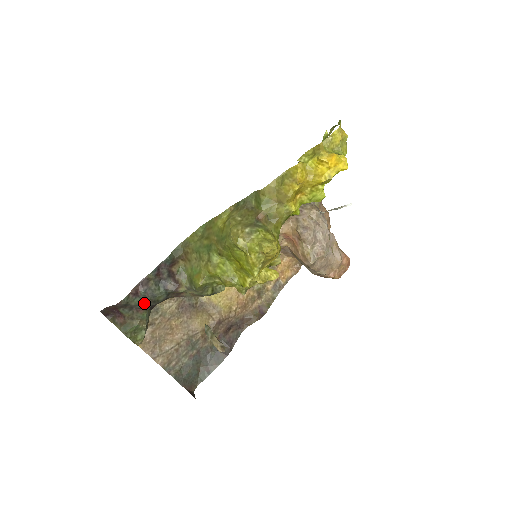
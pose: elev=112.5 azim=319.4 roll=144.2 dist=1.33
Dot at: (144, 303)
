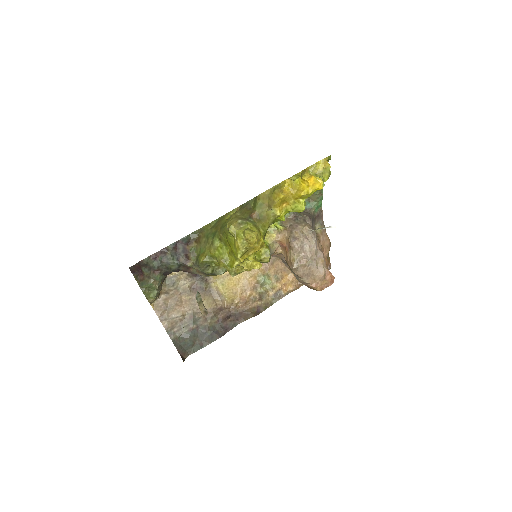
Dot at: (160, 267)
